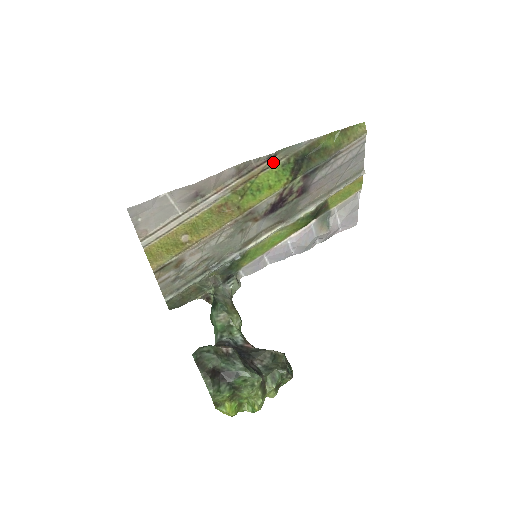
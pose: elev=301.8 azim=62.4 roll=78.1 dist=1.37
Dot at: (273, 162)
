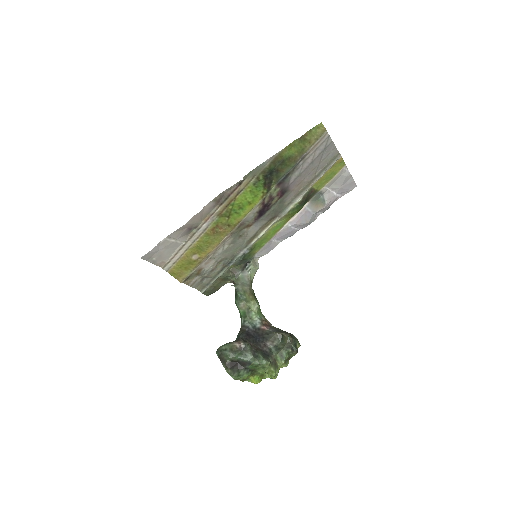
Dot at: (245, 185)
